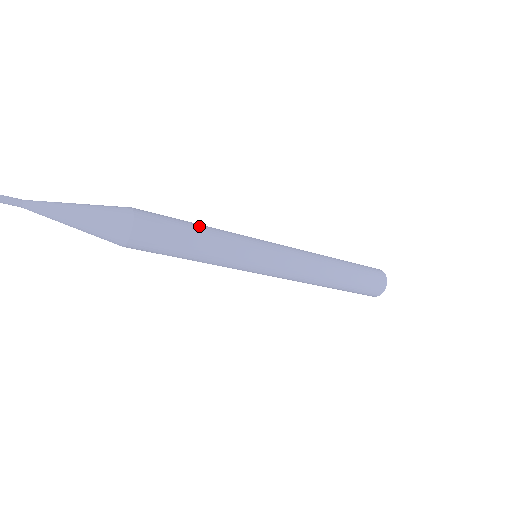
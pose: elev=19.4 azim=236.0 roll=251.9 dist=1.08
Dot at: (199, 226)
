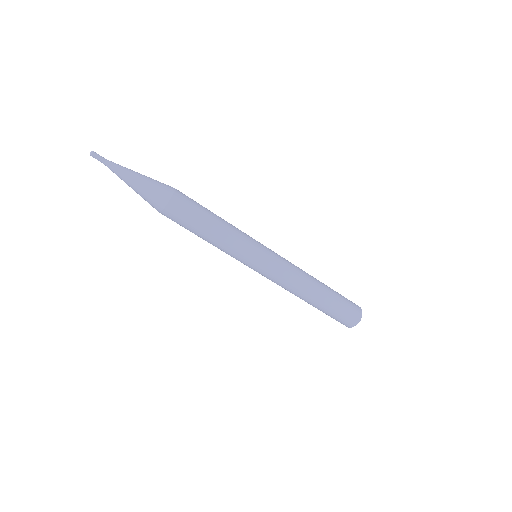
Dot at: (218, 218)
